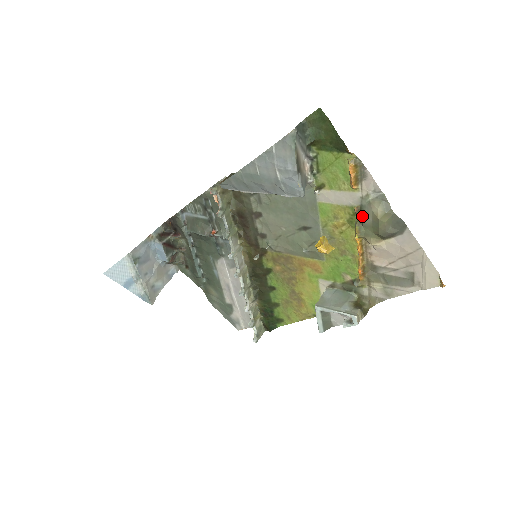
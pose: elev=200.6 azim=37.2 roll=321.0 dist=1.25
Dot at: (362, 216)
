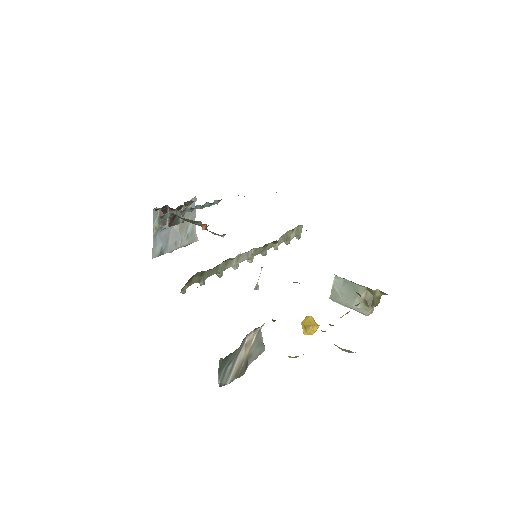
Dot at: occluded
